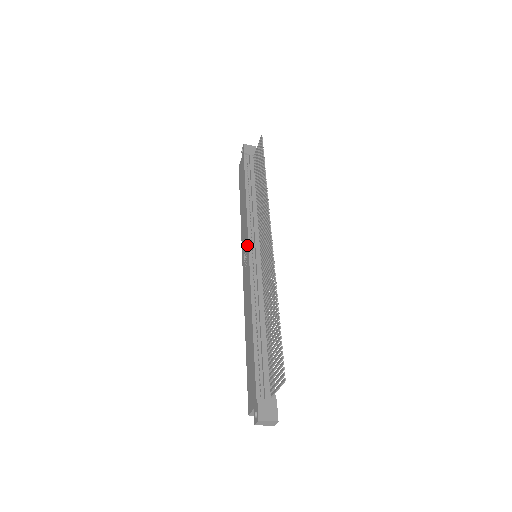
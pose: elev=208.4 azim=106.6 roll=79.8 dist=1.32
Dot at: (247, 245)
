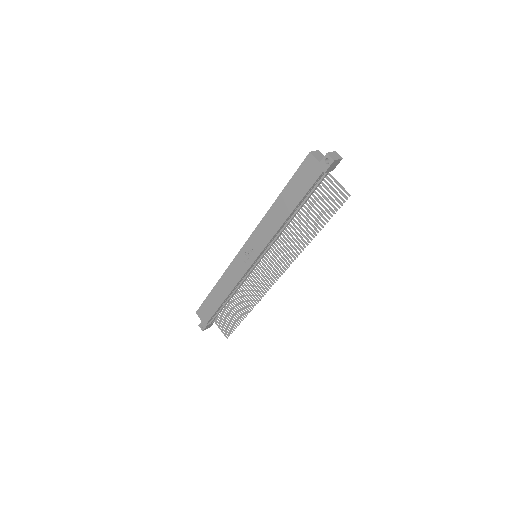
Dot at: (256, 255)
